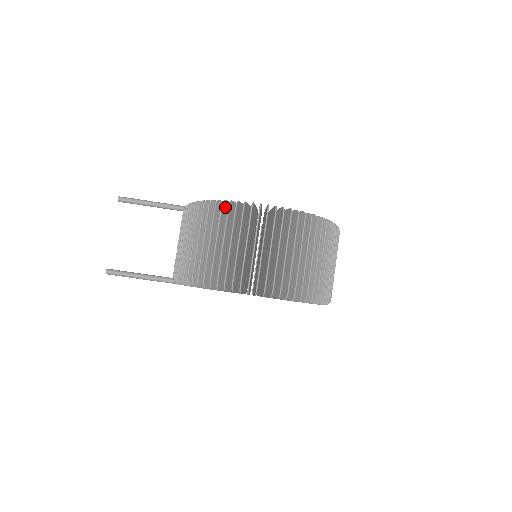
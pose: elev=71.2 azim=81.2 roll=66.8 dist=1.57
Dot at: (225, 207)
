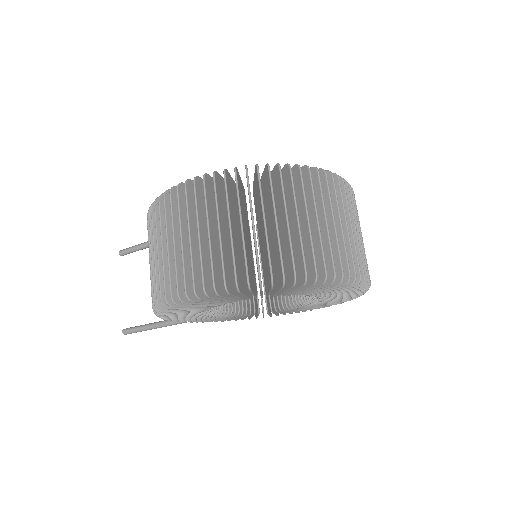
Dot at: occluded
